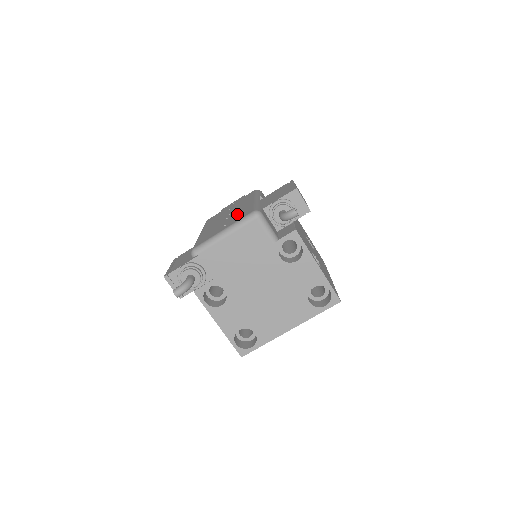
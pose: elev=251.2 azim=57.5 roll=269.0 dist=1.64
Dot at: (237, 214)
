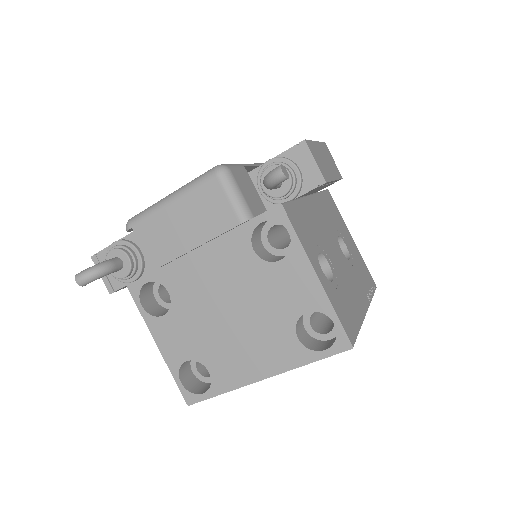
Dot at: occluded
